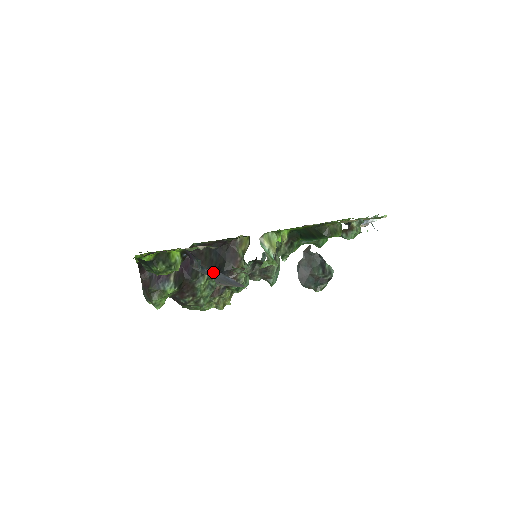
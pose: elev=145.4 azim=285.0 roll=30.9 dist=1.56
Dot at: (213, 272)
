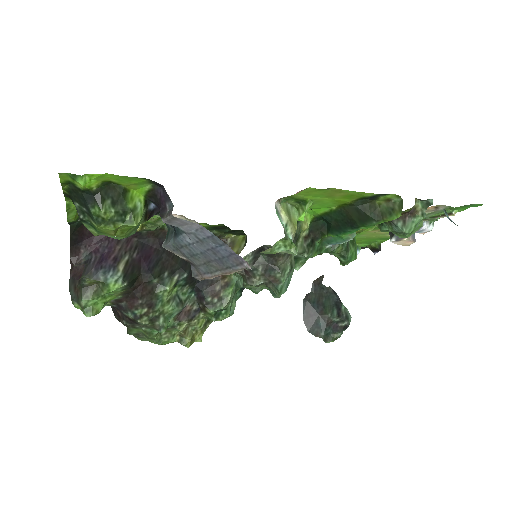
Dot at: (195, 235)
